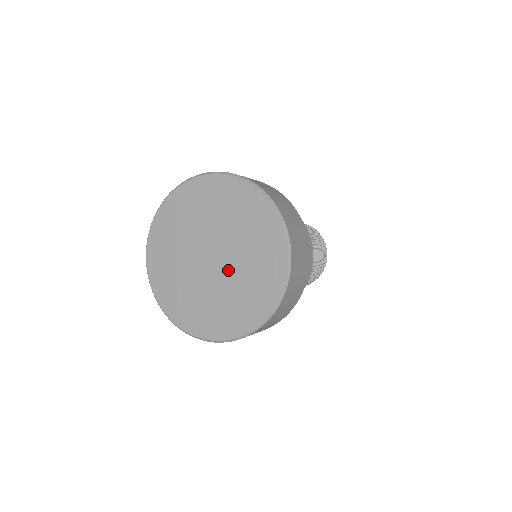
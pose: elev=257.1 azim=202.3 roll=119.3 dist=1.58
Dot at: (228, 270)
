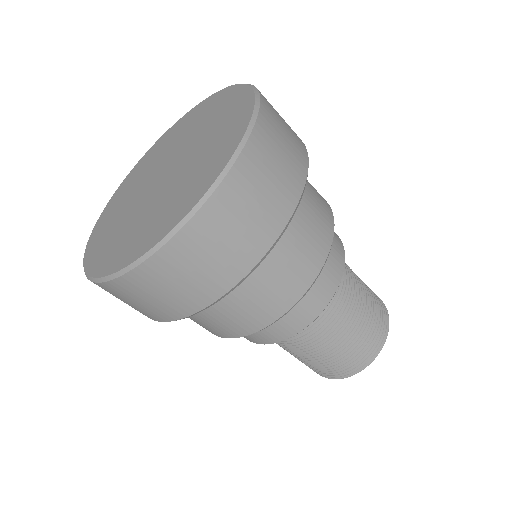
Dot at: (184, 160)
